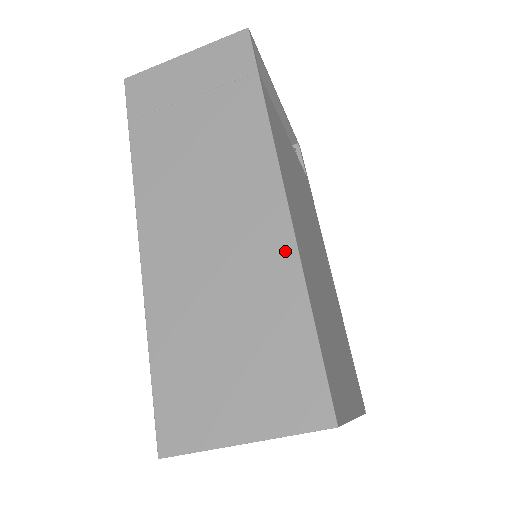
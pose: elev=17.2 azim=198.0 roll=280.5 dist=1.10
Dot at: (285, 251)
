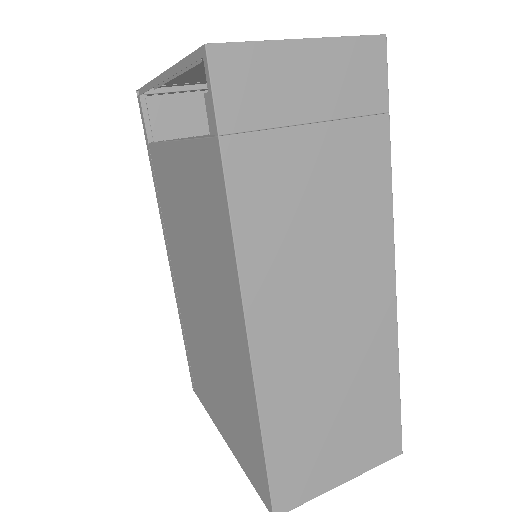
Dot at: (389, 330)
